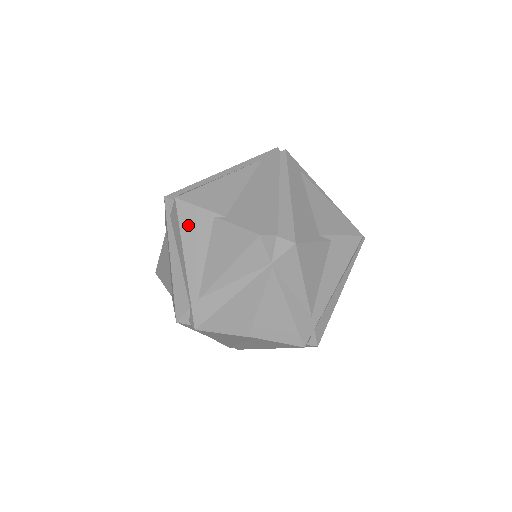
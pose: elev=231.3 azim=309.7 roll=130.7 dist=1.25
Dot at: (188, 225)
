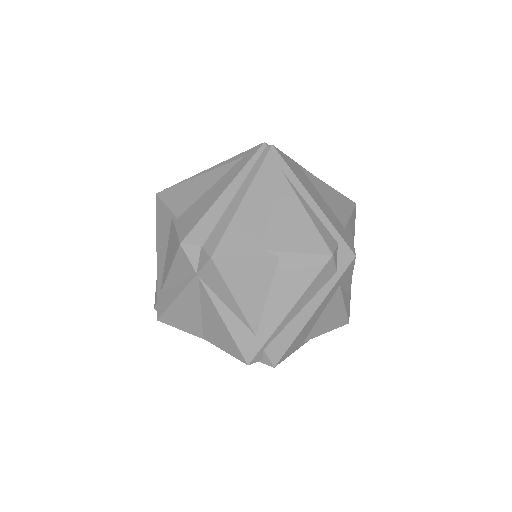
Dot at: (160, 221)
